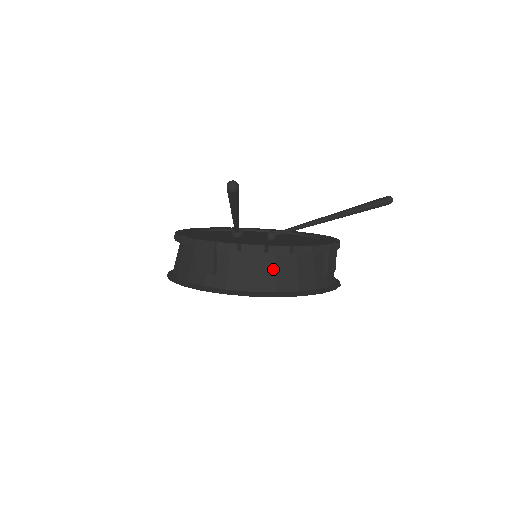
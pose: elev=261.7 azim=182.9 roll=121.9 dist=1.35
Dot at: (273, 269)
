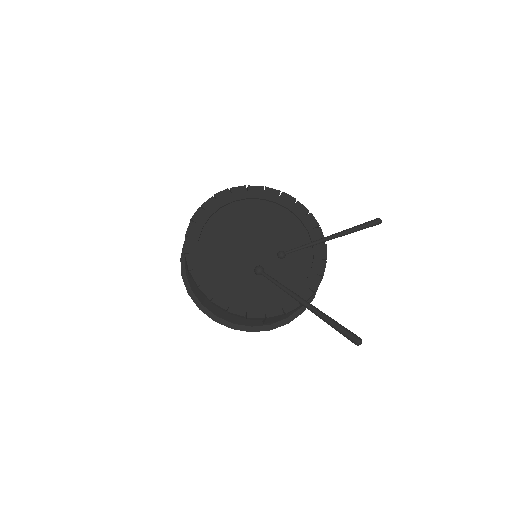
Dot at: occluded
